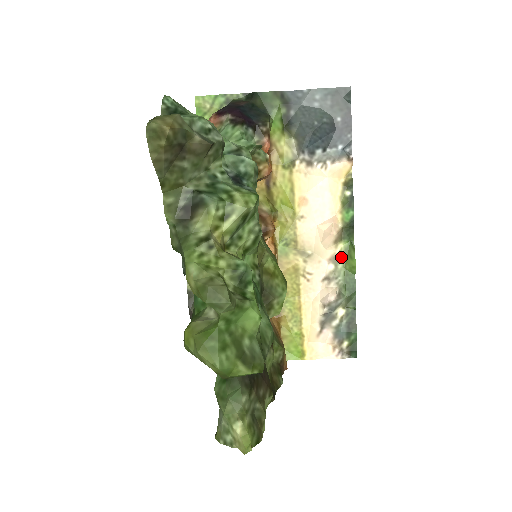
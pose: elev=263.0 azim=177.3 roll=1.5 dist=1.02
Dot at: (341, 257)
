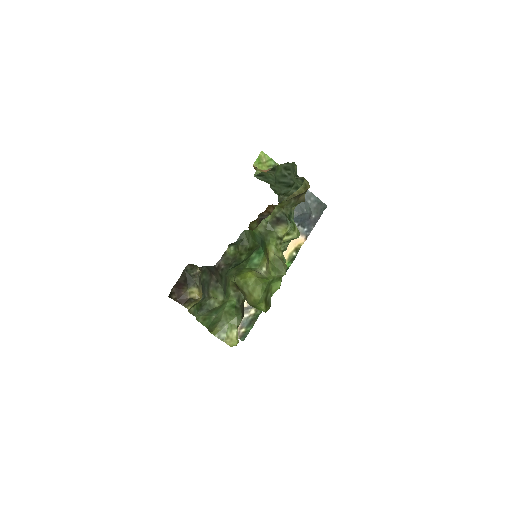
Dot at: occluded
